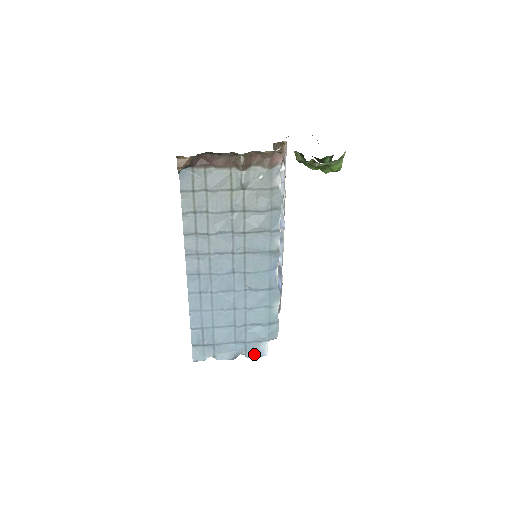
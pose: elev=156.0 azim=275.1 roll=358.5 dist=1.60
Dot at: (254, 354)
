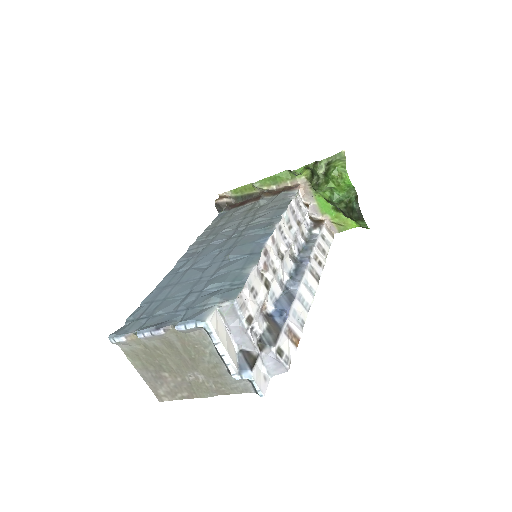
Dot at: (188, 319)
